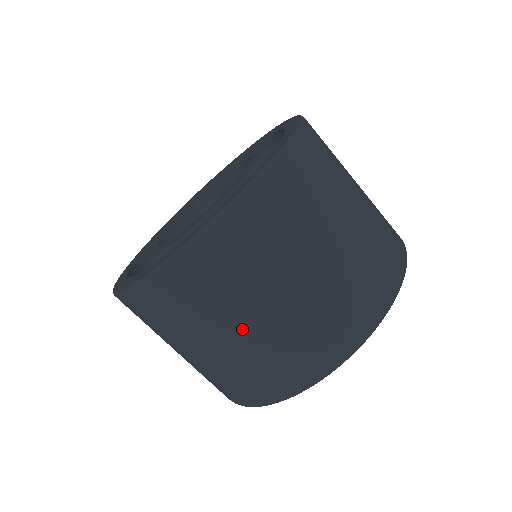
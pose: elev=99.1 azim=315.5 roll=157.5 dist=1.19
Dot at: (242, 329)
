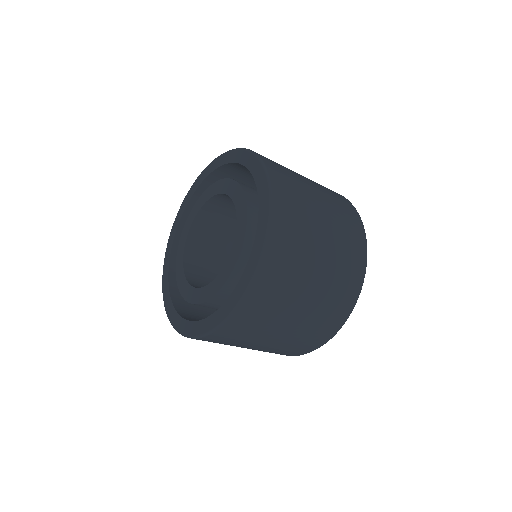
Dot at: (323, 246)
